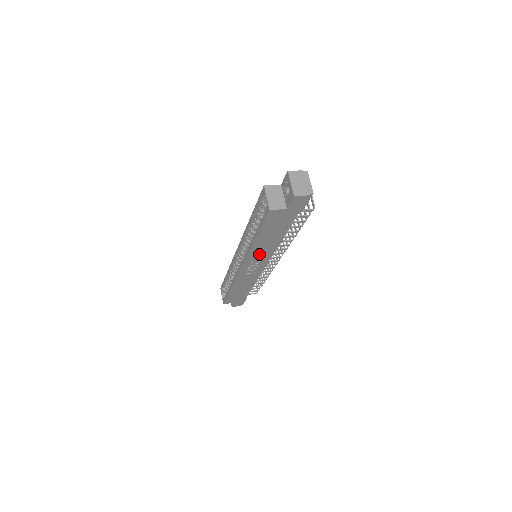
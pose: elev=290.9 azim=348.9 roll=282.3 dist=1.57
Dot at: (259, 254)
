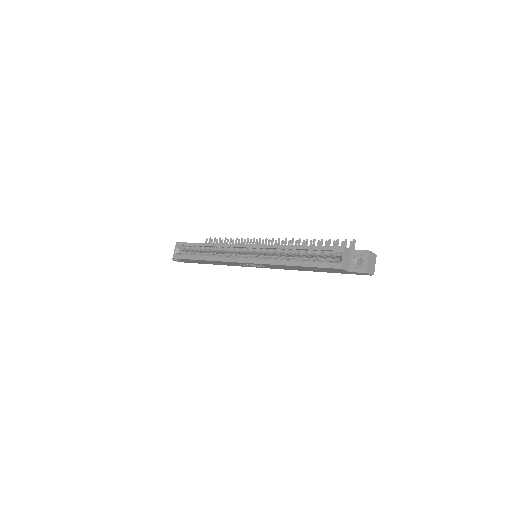
Dot at: (274, 266)
